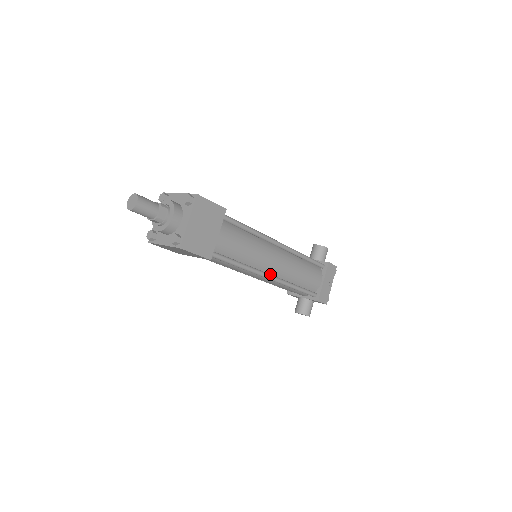
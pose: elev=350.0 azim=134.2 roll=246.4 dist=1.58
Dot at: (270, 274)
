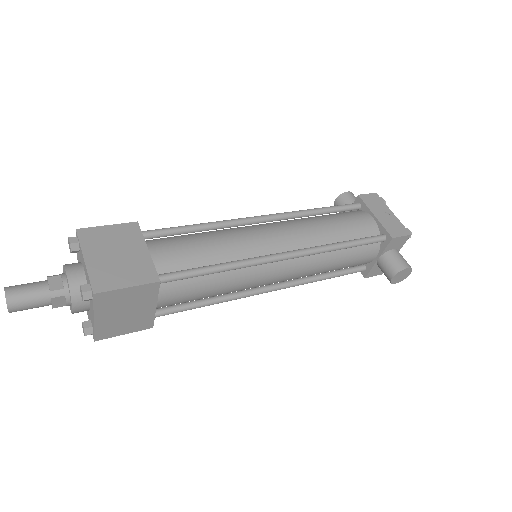
Dot at: occluded
